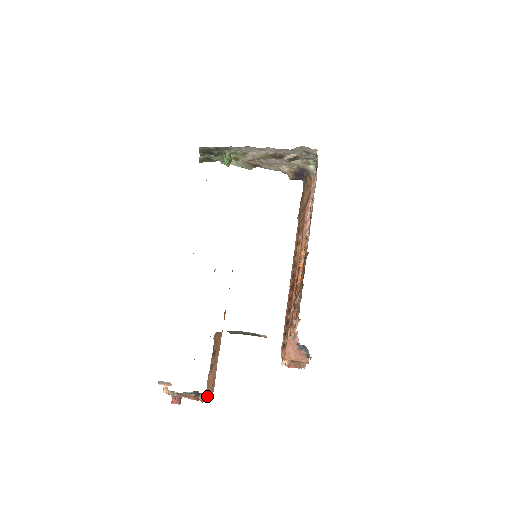
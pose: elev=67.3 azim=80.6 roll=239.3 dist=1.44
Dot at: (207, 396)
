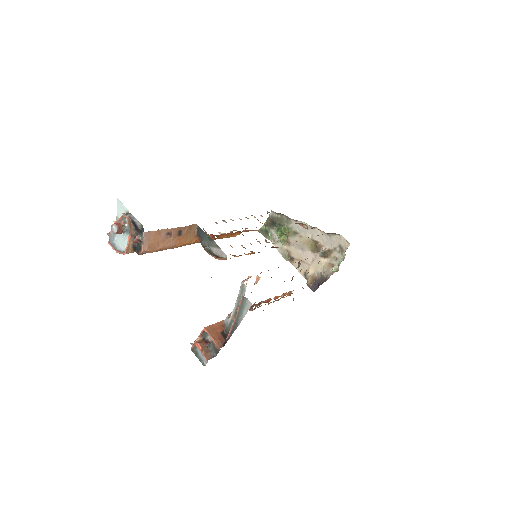
Dot at: (145, 237)
